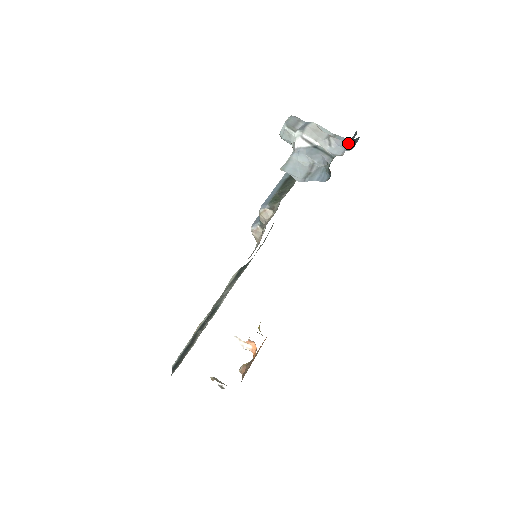
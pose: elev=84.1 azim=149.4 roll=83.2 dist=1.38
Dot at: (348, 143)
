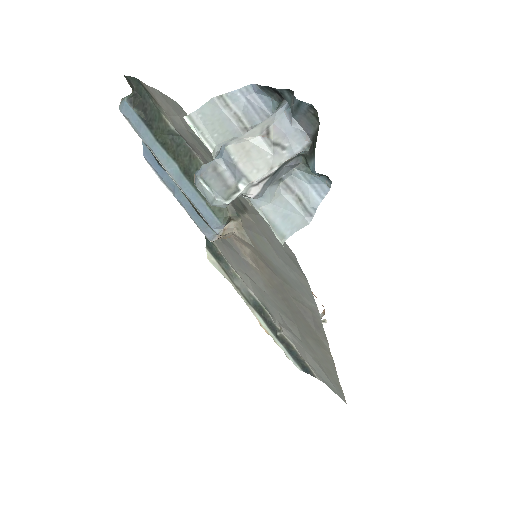
Dot at: (284, 111)
